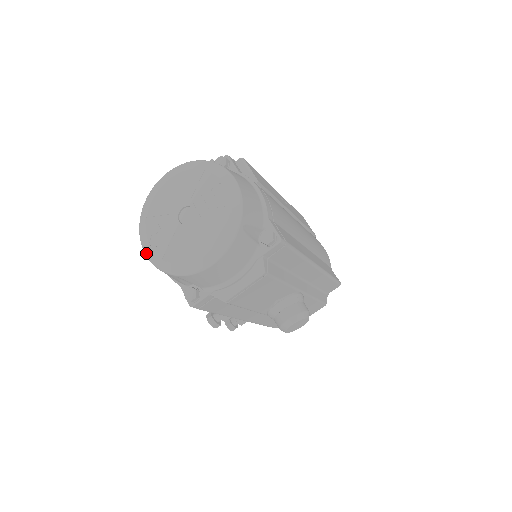
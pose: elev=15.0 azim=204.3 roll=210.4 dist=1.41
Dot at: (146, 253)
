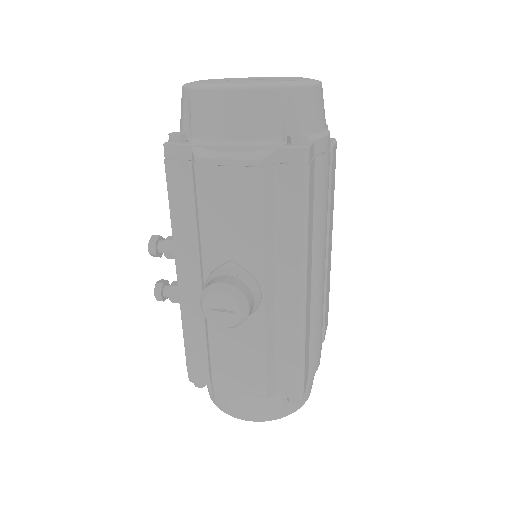
Dot at: occluded
